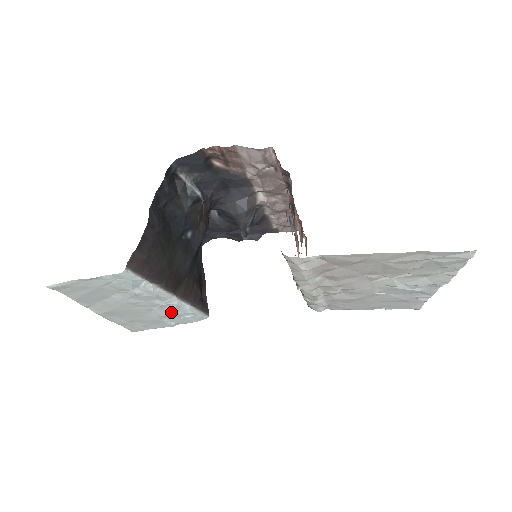
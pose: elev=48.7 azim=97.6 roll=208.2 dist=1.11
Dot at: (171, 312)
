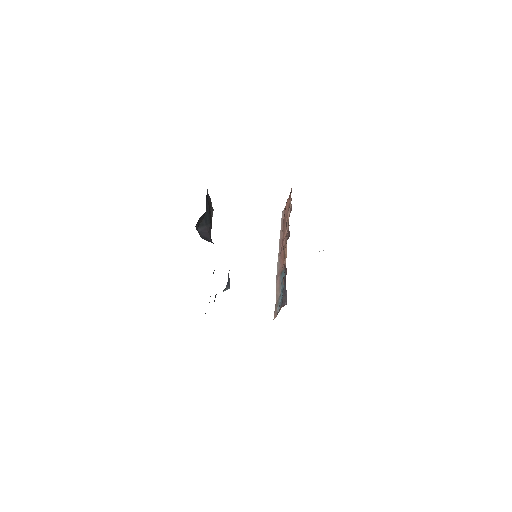
Dot at: occluded
